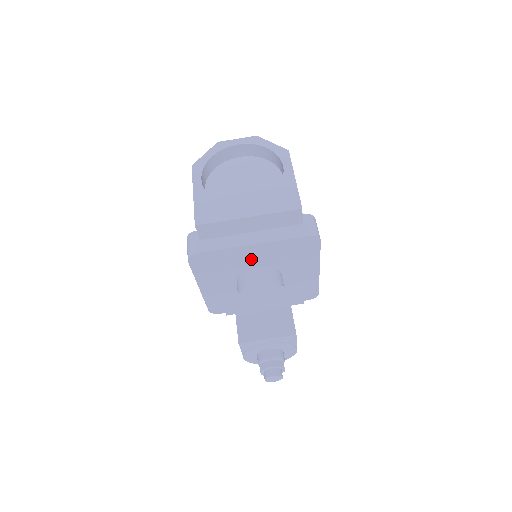
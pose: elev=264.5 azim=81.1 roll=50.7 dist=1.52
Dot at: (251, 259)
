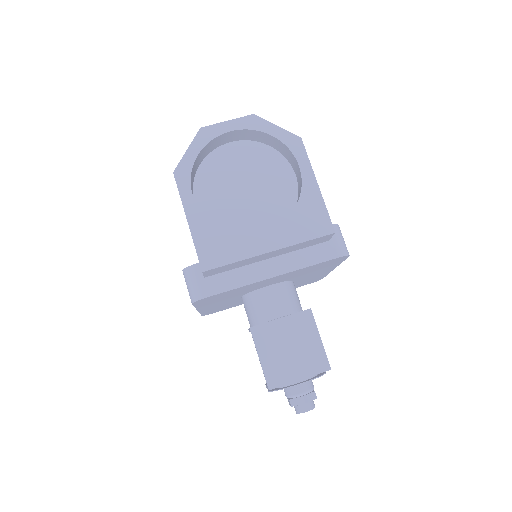
Dot at: (265, 283)
